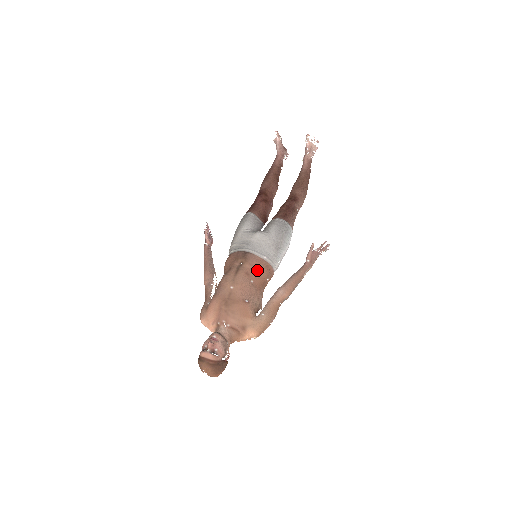
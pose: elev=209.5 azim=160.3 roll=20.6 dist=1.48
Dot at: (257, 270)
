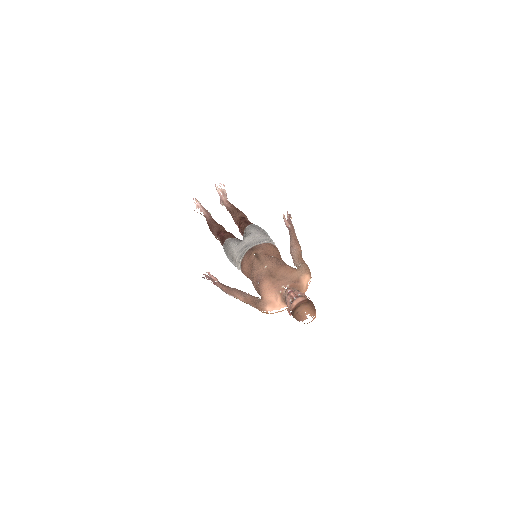
Dot at: (269, 250)
